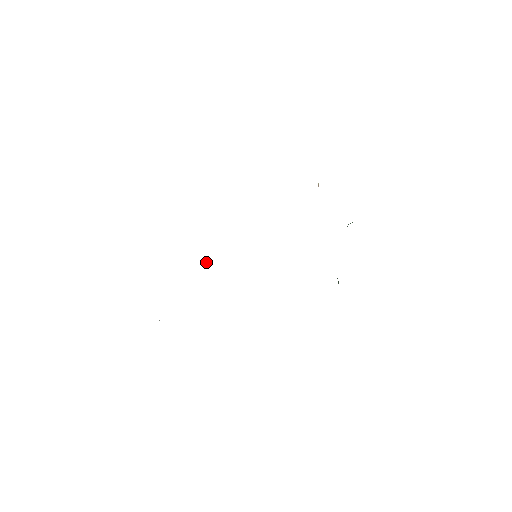
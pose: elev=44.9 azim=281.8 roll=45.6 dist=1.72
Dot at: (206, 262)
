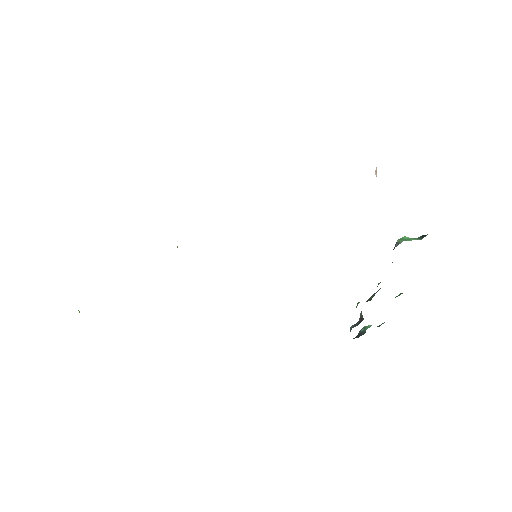
Dot at: occluded
